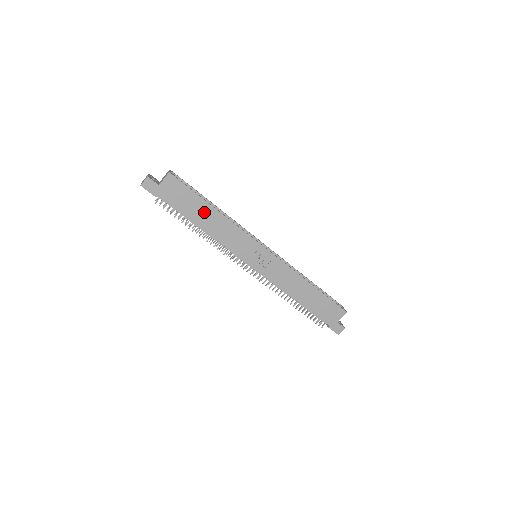
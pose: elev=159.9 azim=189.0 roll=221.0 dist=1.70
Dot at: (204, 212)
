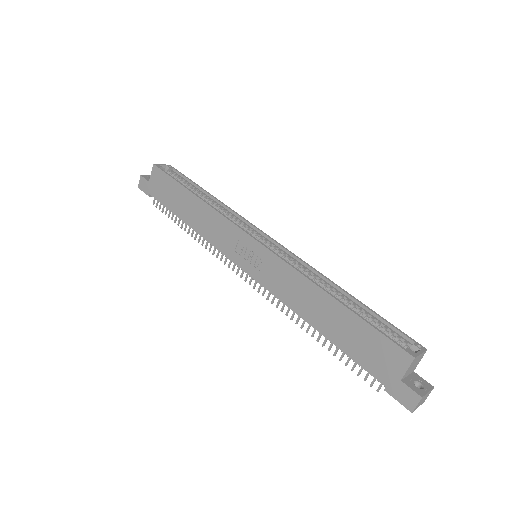
Dot at: (186, 202)
